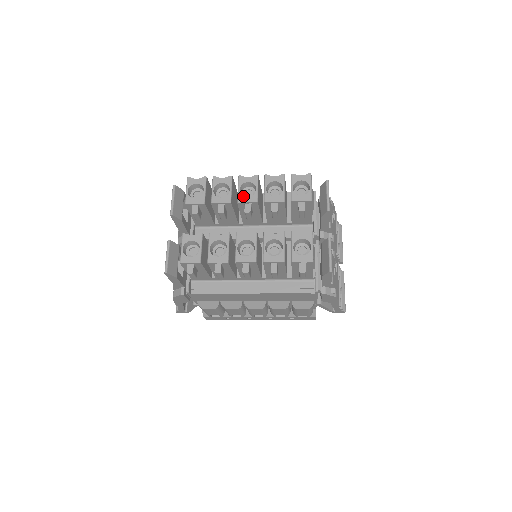
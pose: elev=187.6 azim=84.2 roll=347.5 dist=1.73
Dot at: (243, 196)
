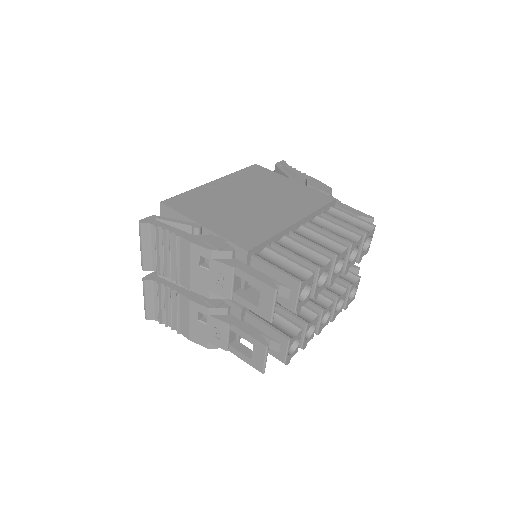
Dot at: (335, 275)
